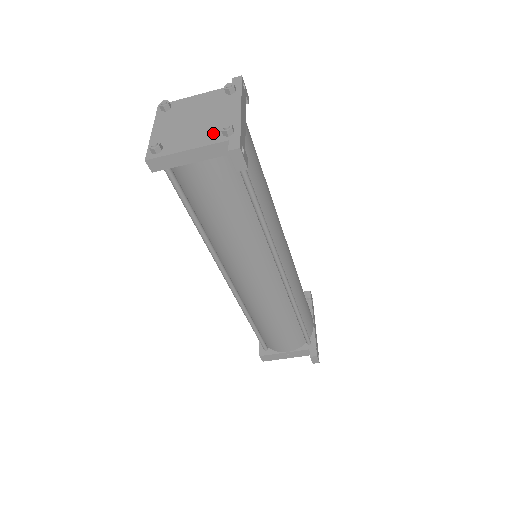
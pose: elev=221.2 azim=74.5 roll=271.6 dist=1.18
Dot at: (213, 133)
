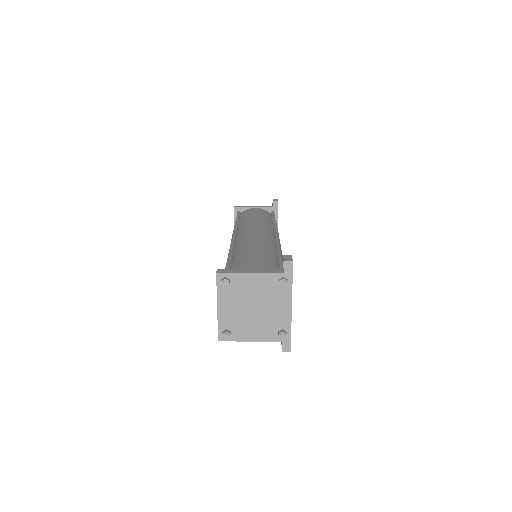
Dot at: (270, 330)
